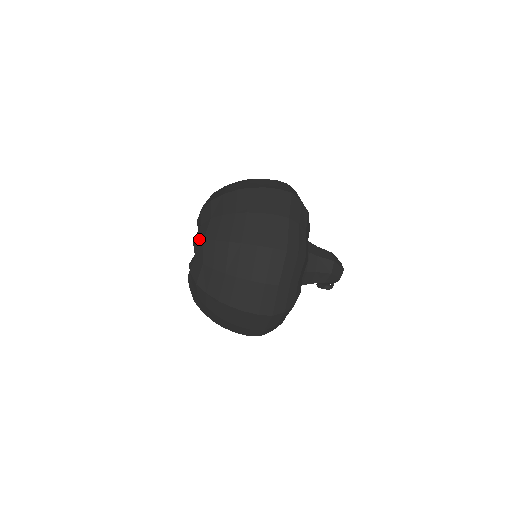
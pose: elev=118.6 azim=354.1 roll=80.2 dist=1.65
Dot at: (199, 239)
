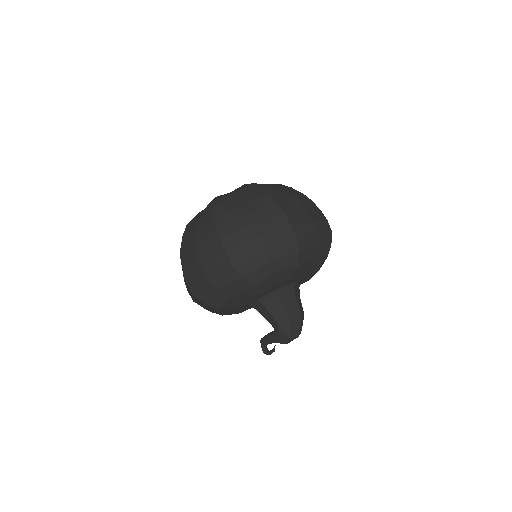
Dot at: occluded
